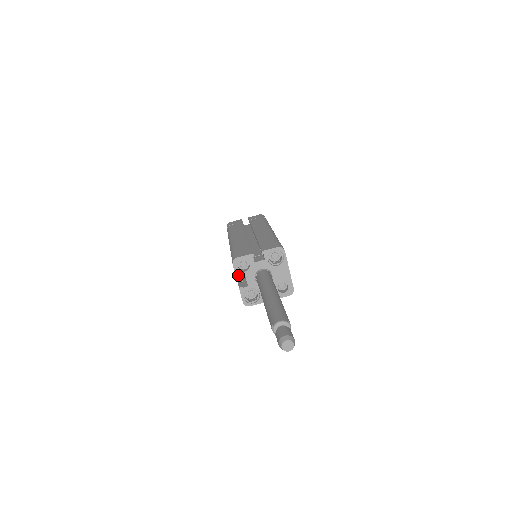
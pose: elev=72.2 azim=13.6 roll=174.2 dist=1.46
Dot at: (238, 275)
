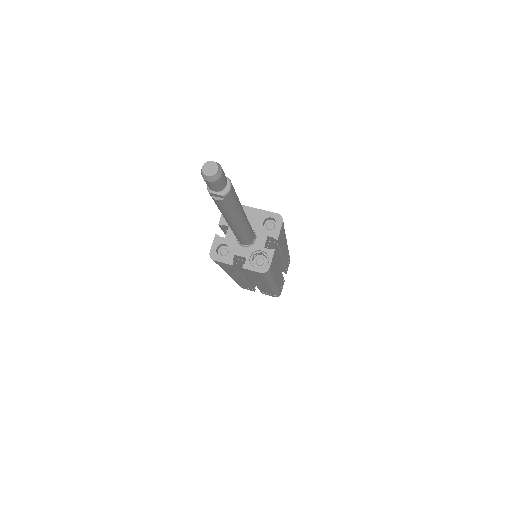
Dot at: (228, 261)
